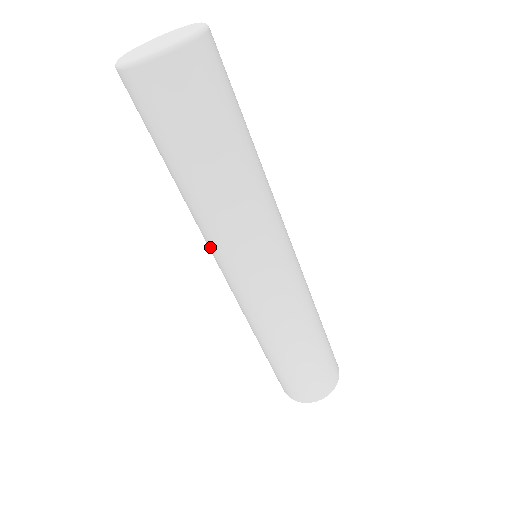
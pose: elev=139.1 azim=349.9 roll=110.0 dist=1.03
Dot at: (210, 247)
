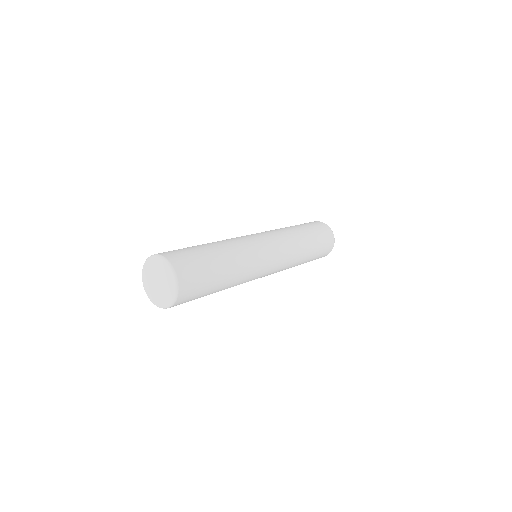
Dot at: occluded
